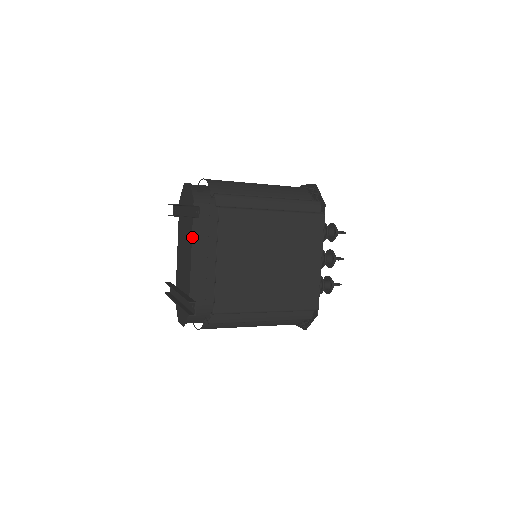
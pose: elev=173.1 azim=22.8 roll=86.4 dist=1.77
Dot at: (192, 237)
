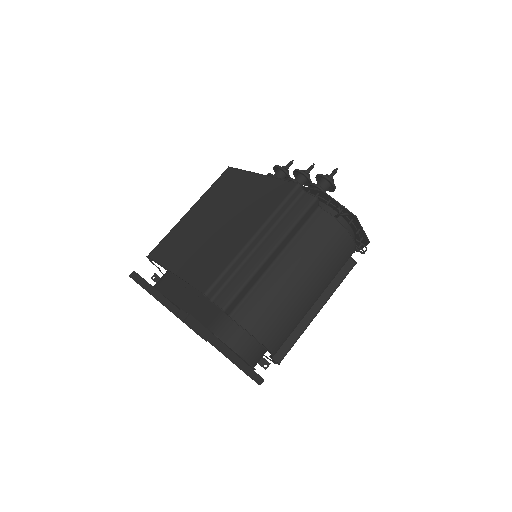
Dot at: (168, 298)
